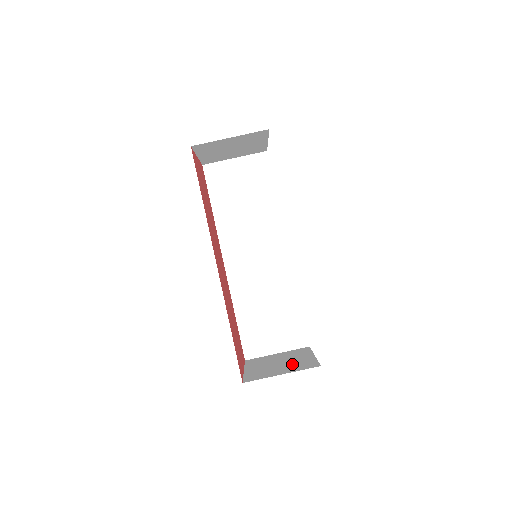
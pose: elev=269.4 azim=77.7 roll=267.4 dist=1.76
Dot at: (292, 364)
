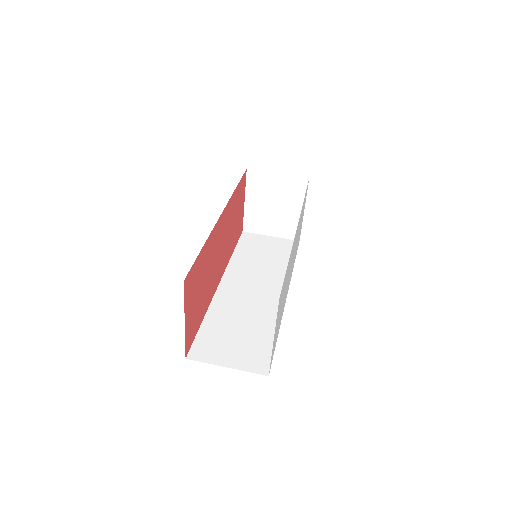
Dot at: occluded
